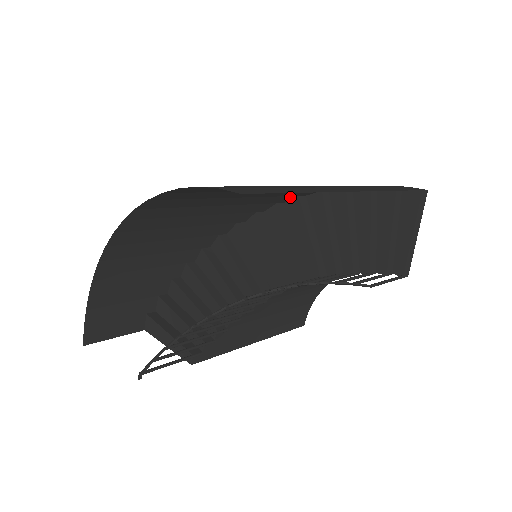
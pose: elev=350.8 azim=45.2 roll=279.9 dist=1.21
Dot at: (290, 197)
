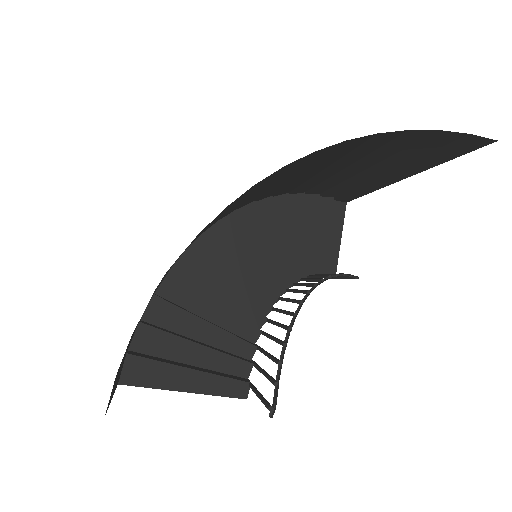
Dot at: (270, 195)
